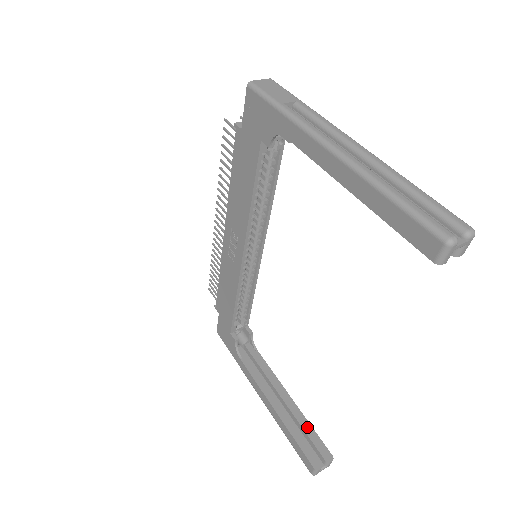
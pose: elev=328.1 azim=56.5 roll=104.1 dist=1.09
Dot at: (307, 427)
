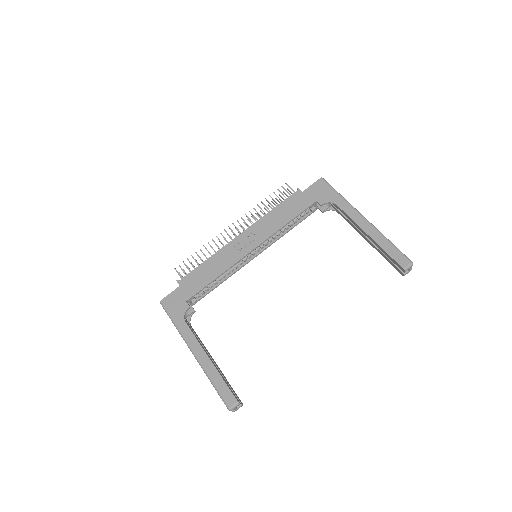
Dot at: (227, 381)
